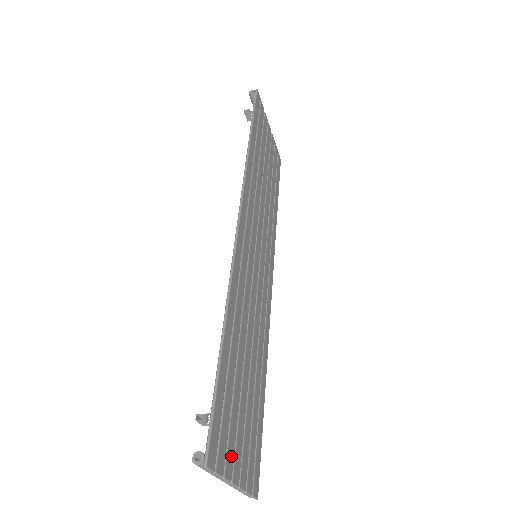
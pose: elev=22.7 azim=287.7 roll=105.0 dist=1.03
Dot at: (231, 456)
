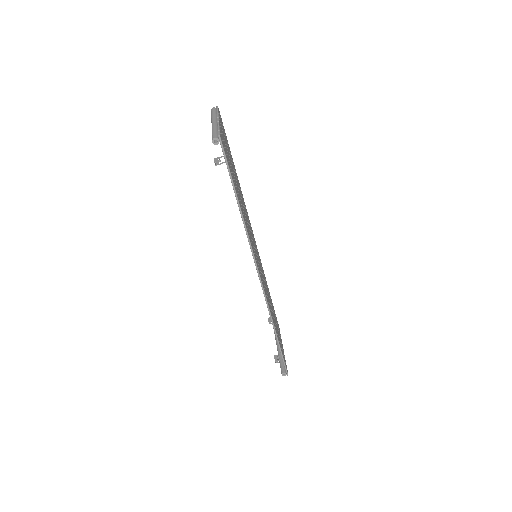
Dot at: (222, 128)
